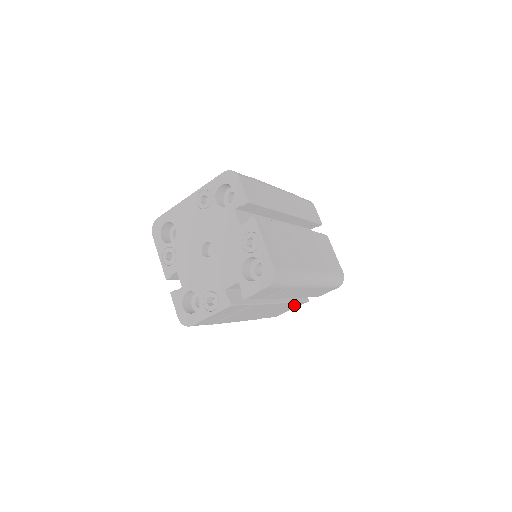
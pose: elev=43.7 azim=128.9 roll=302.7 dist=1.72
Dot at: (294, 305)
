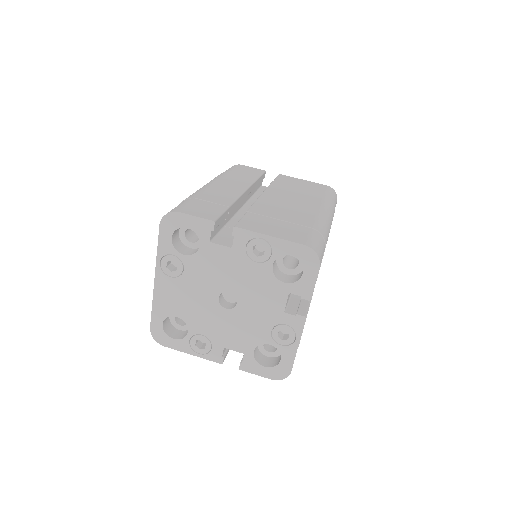
Dot at: occluded
